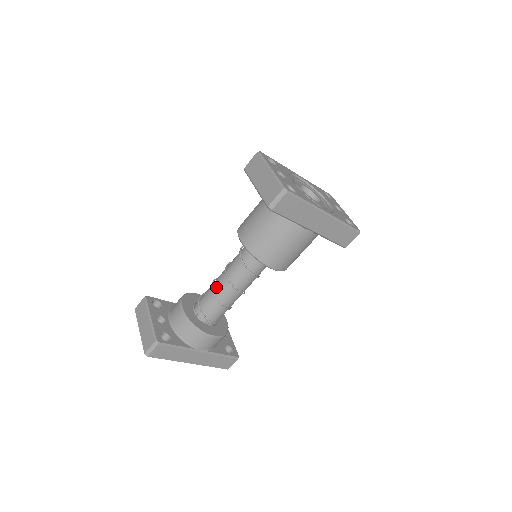
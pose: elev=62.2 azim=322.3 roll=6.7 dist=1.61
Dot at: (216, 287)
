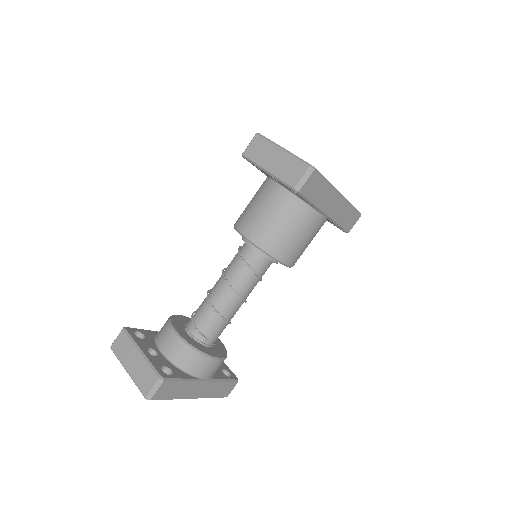
Dot at: (215, 299)
